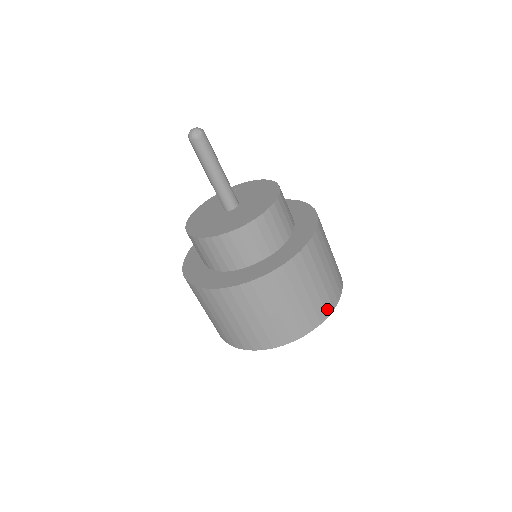
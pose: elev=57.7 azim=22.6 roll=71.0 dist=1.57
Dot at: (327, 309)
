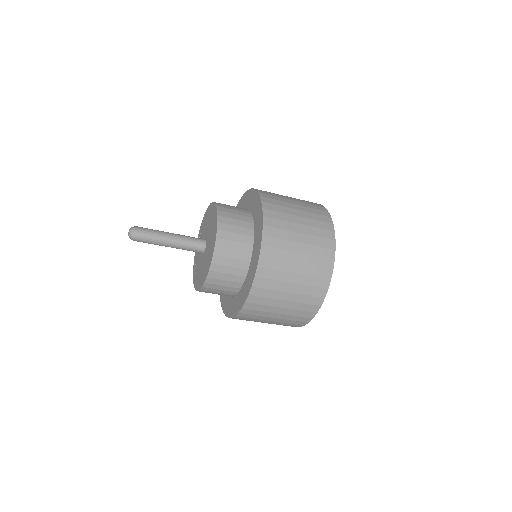
Dot at: (329, 246)
